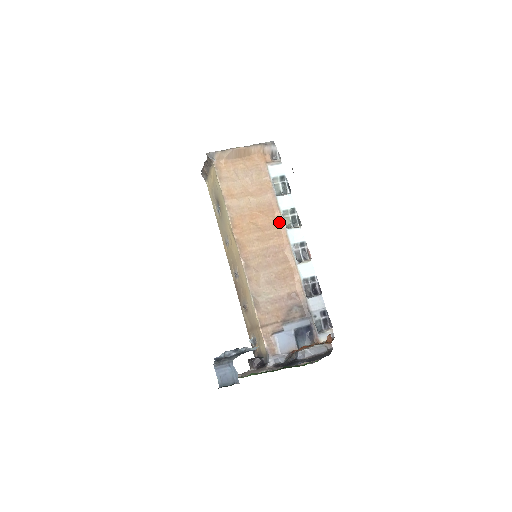
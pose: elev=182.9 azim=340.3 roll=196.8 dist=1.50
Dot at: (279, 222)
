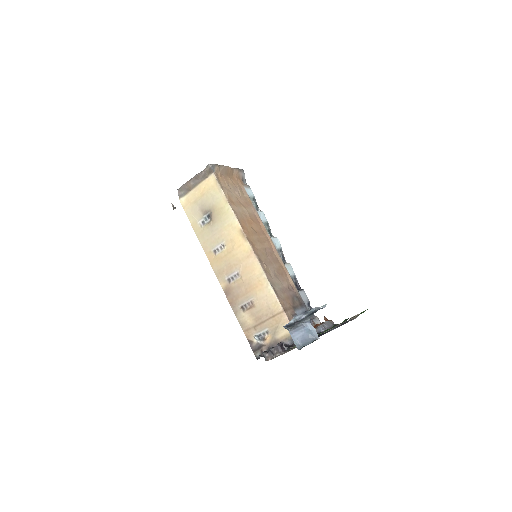
Dot at: (264, 230)
